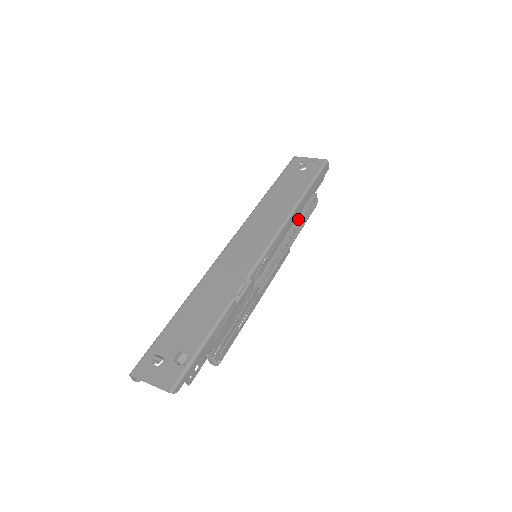
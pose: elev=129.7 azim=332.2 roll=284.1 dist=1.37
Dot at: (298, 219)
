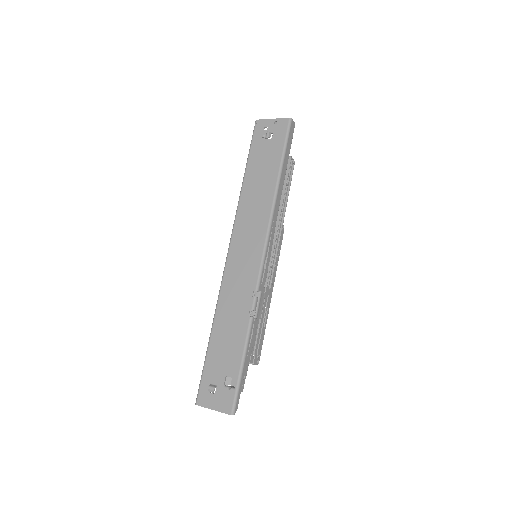
Dot at: (282, 196)
